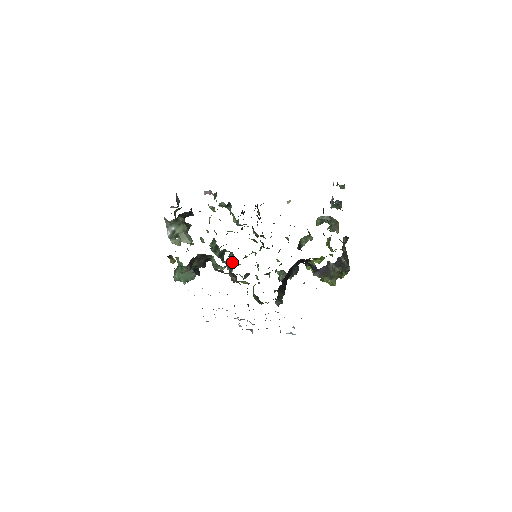
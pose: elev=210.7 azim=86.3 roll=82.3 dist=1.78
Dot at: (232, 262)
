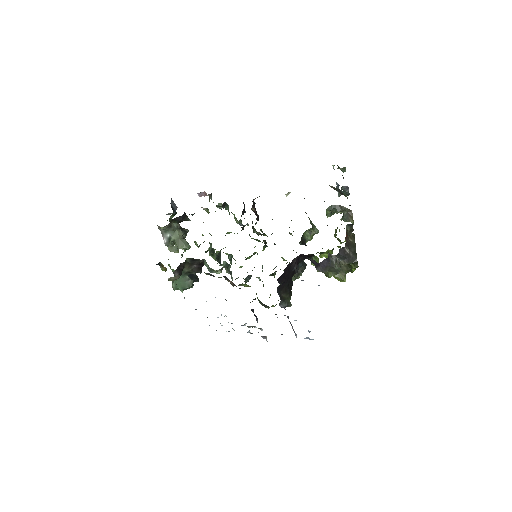
Dot at: (229, 265)
